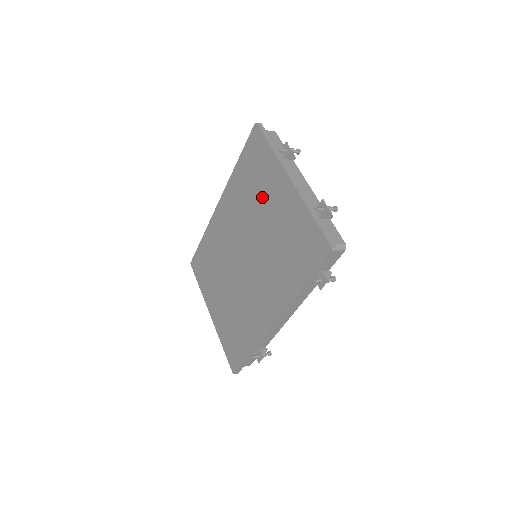
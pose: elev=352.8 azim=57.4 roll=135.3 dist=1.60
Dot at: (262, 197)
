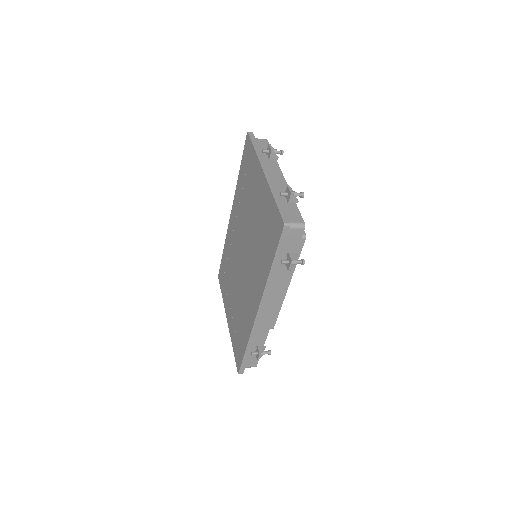
Dot at: (251, 195)
